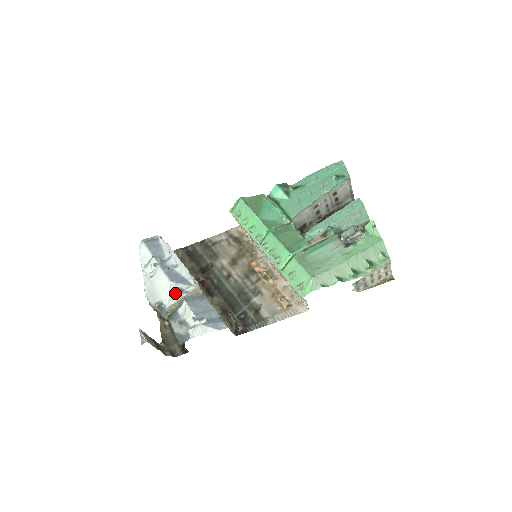
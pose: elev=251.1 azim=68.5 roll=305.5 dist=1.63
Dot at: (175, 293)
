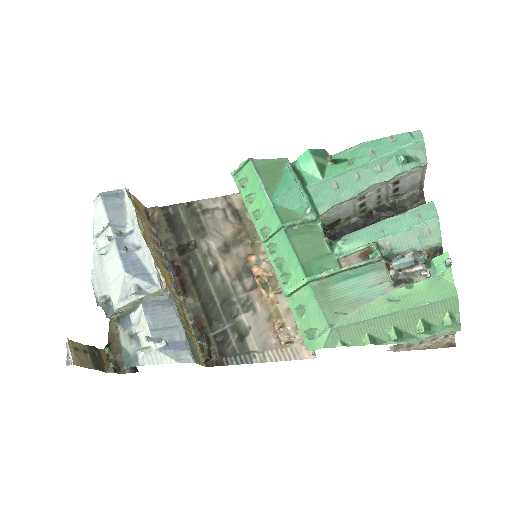
Dot at: (129, 291)
